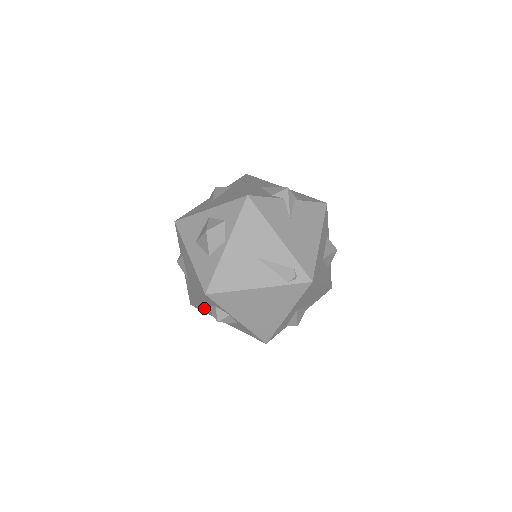
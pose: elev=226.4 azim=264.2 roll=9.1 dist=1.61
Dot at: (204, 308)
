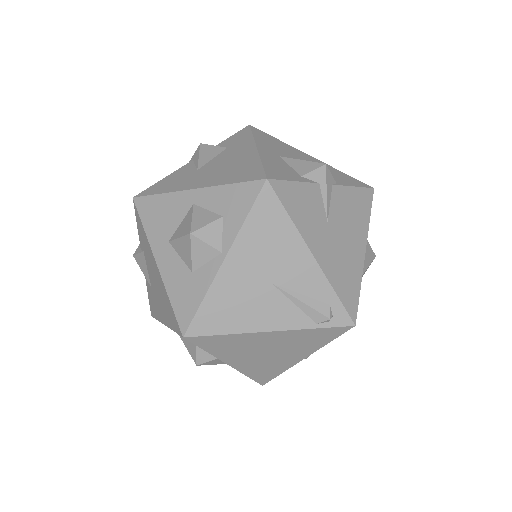
Dot at: occluded
